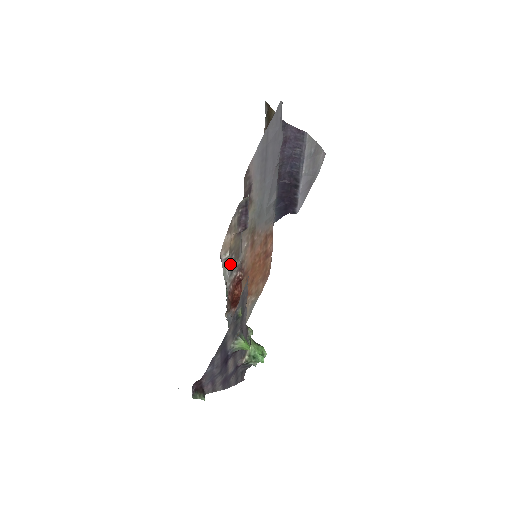
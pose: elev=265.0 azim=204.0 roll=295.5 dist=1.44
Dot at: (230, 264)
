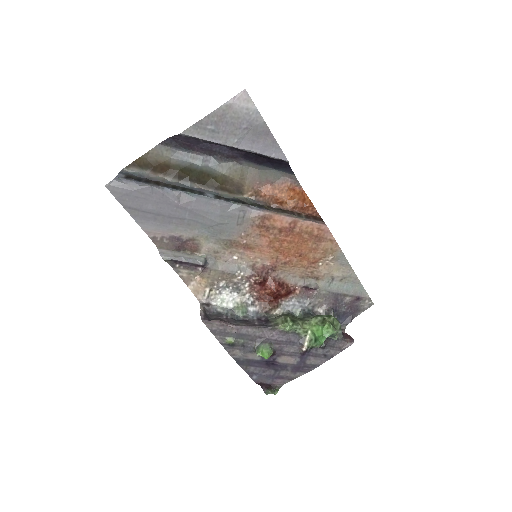
Dot at: (226, 289)
